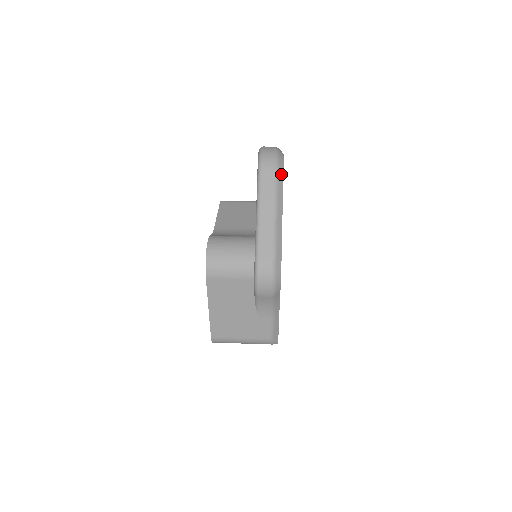
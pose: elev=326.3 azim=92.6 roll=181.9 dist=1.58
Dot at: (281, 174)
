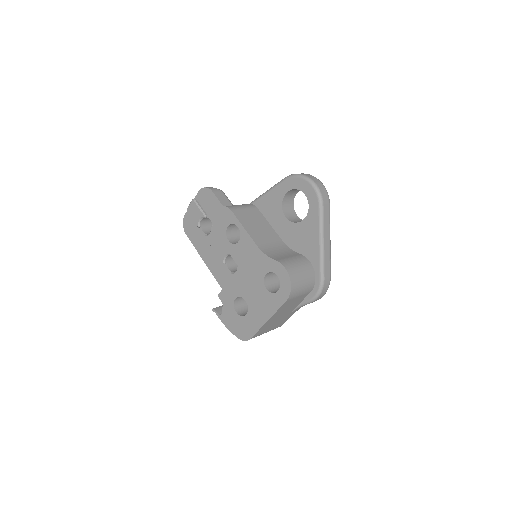
Dot at: occluded
